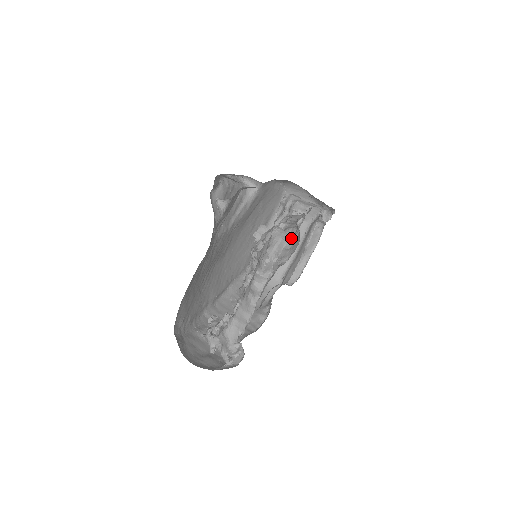
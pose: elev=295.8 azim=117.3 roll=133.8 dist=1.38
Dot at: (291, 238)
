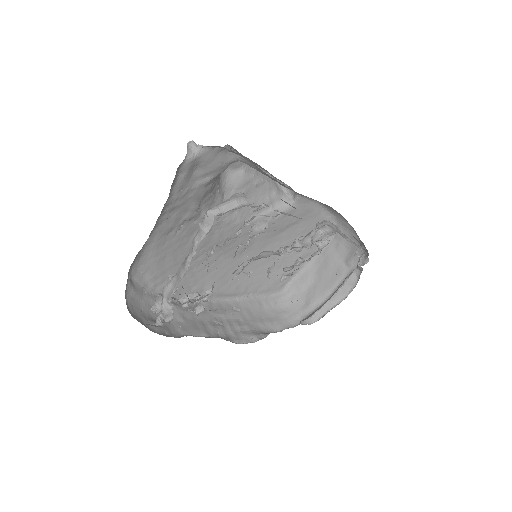
Dot at: (247, 205)
